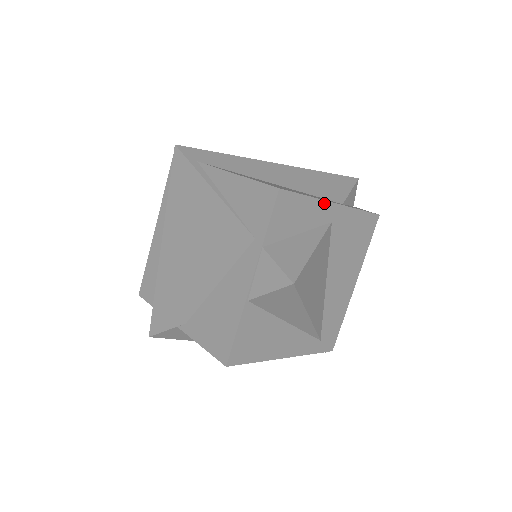
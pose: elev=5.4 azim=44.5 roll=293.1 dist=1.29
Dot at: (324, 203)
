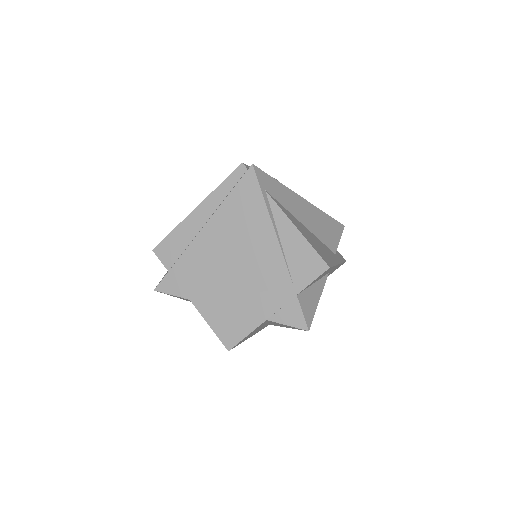
Dot at: occluded
